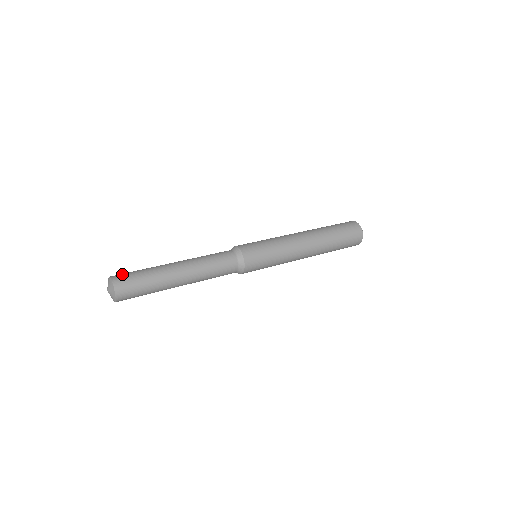
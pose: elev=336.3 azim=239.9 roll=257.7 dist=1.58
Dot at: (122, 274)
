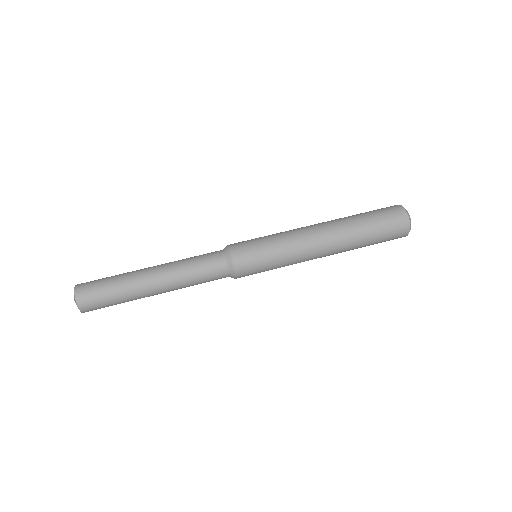
Dot at: (90, 298)
